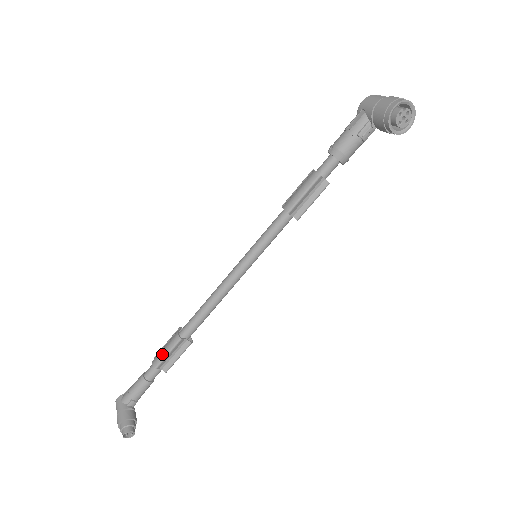
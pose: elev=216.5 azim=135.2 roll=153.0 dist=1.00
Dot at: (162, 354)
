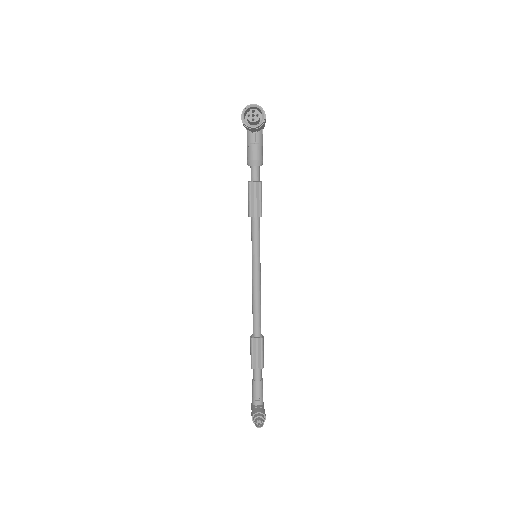
Dot at: occluded
